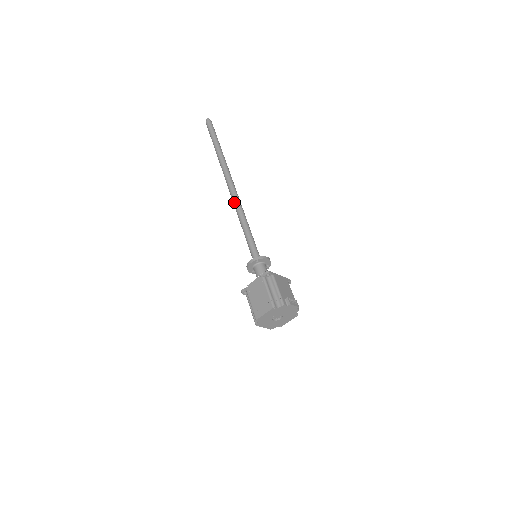
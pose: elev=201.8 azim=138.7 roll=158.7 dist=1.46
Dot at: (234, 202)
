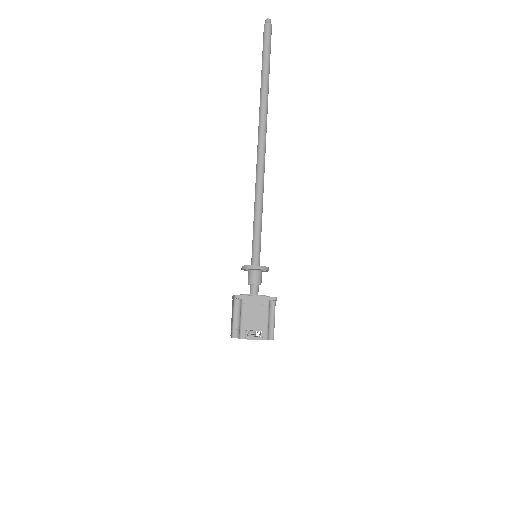
Dot at: occluded
